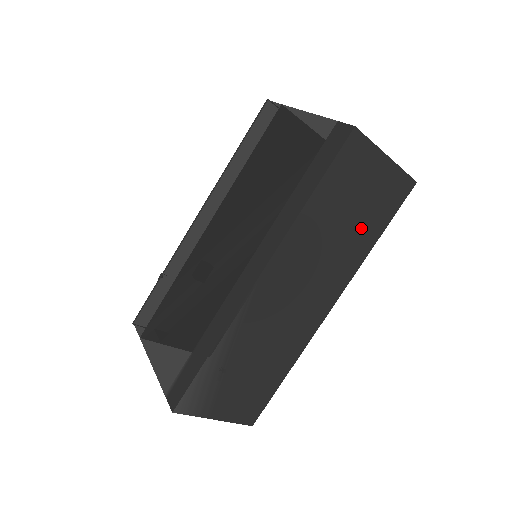
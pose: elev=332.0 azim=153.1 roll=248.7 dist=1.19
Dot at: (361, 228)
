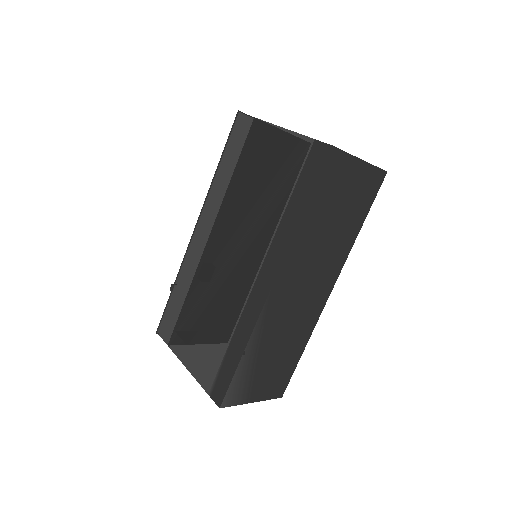
Dot at: (347, 223)
